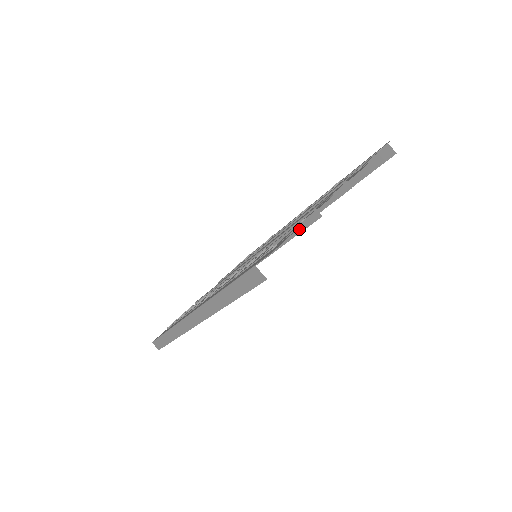
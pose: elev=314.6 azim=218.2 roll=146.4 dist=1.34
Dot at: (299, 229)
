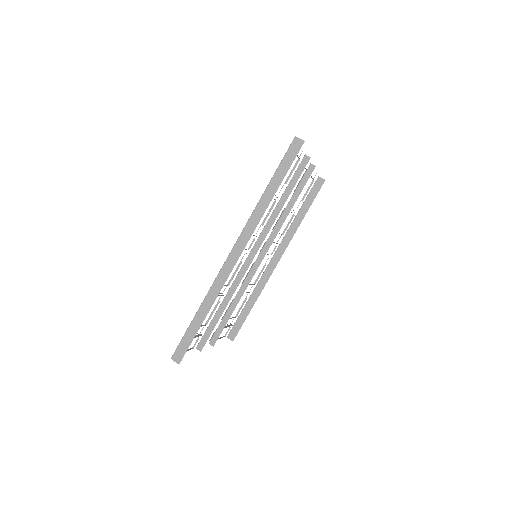
Dot at: (297, 178)
